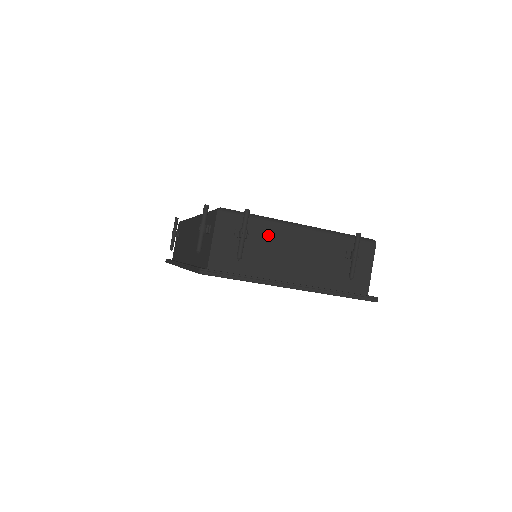
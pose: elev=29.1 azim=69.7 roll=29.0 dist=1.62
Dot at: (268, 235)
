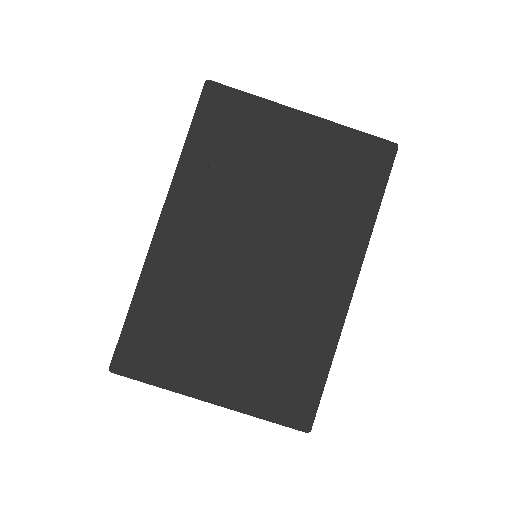
Dot at: occluded
